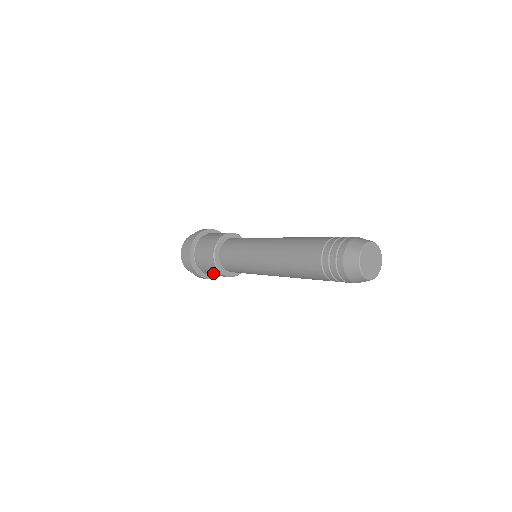
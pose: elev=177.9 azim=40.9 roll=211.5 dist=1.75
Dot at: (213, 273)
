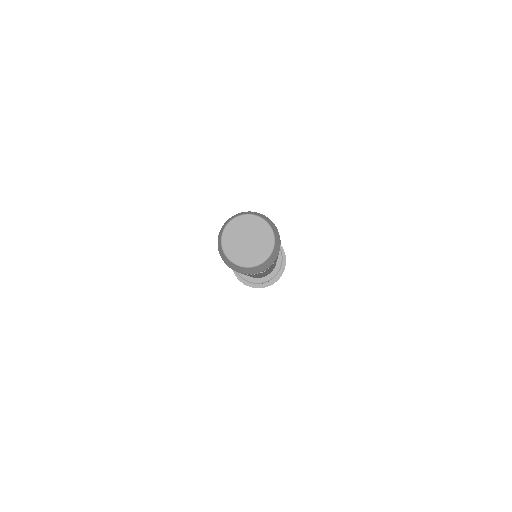
Dot at: occluded
